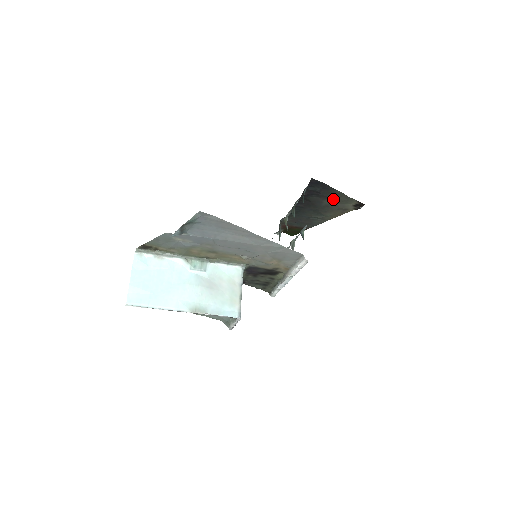
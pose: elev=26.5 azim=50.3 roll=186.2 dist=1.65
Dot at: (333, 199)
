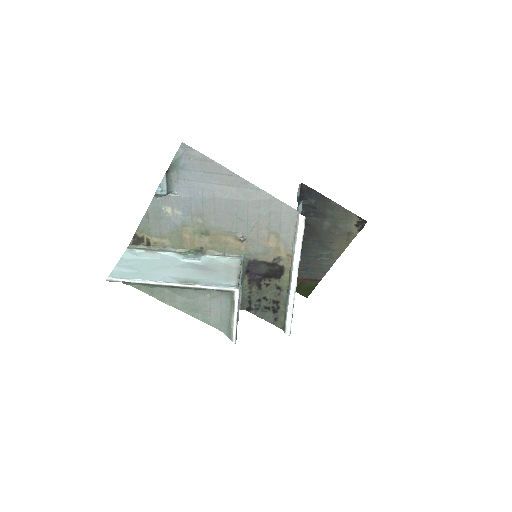
Dot at: (332, 217)
